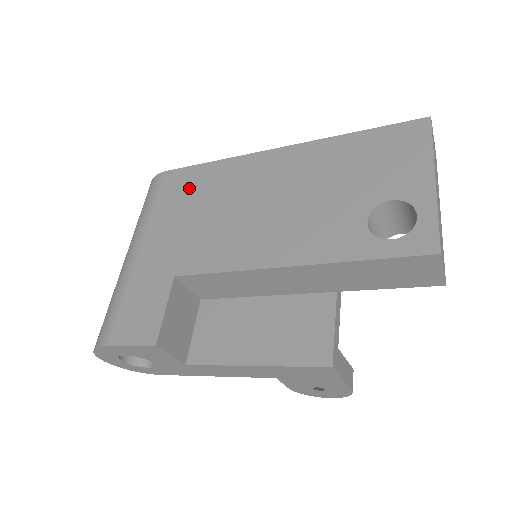
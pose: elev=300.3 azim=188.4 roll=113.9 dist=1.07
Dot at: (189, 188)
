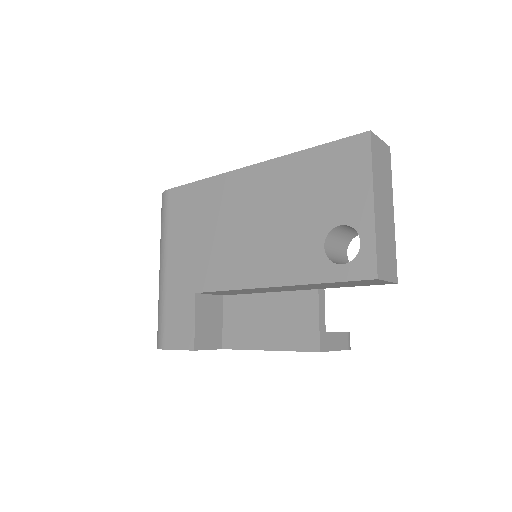
Dot at: (190, 208)
